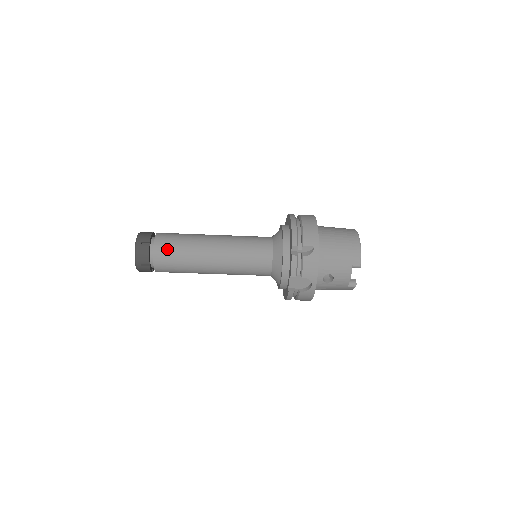
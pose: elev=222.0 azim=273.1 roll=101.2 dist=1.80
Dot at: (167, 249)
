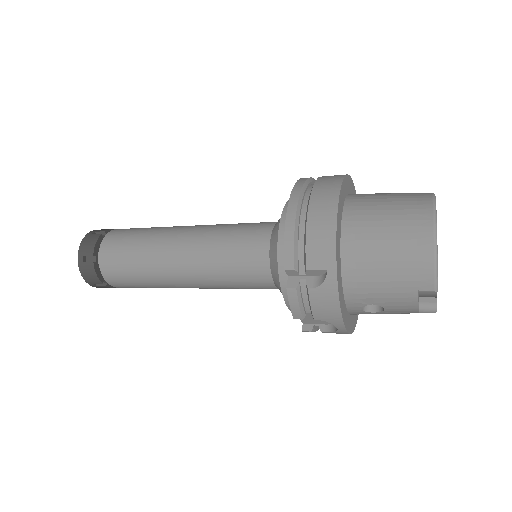
Dot at: (116, 266)
